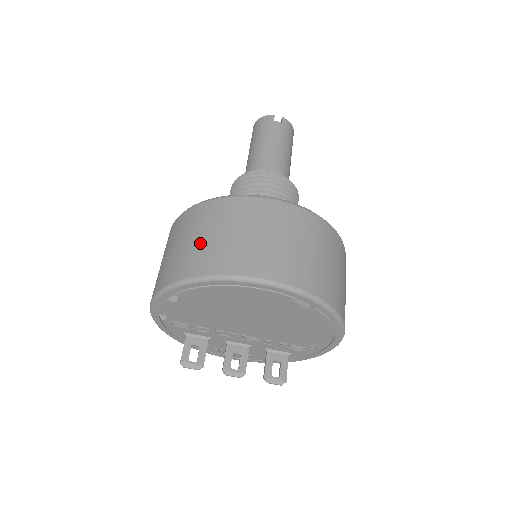
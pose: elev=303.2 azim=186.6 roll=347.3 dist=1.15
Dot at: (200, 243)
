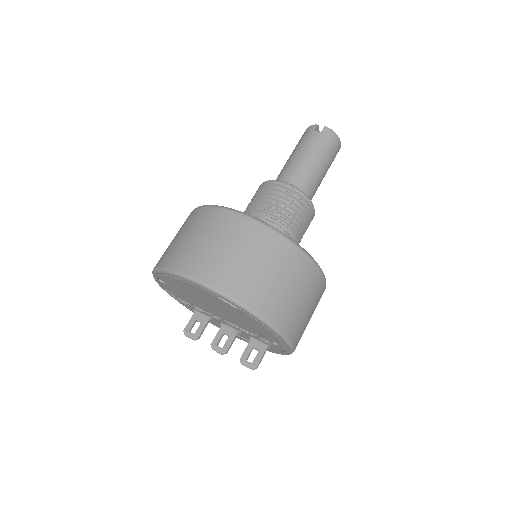
Dot at: (174, 242)
